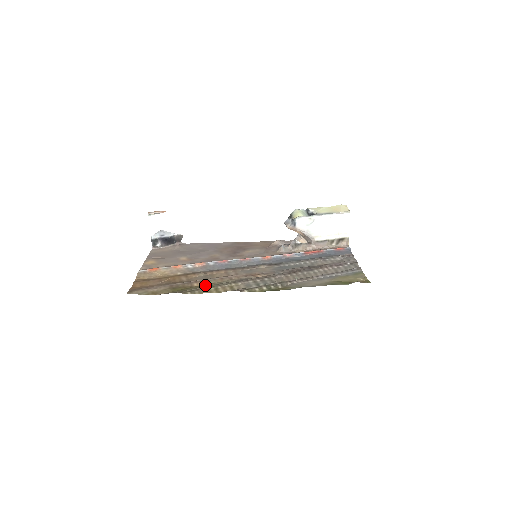
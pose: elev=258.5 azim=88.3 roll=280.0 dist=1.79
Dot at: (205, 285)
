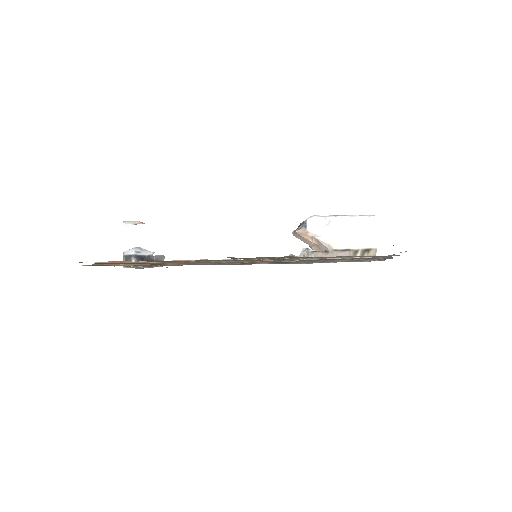
Dot at: occluded
